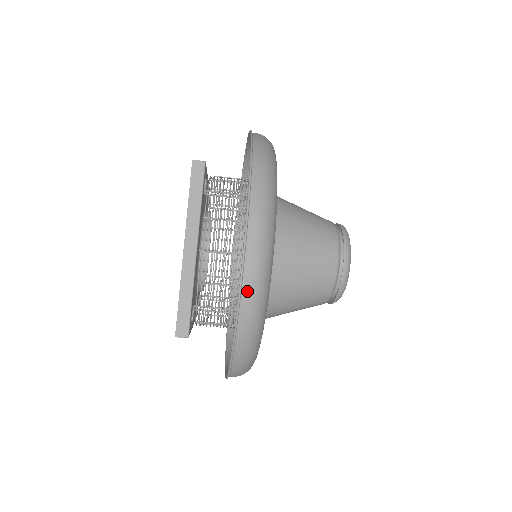
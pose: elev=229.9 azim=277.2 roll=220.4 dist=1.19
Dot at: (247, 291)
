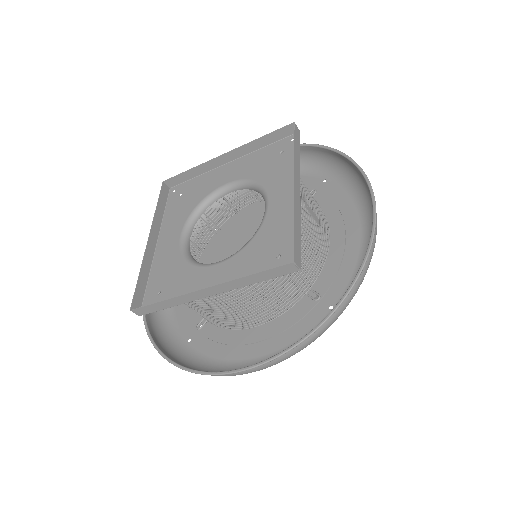
Dot at: occluded
